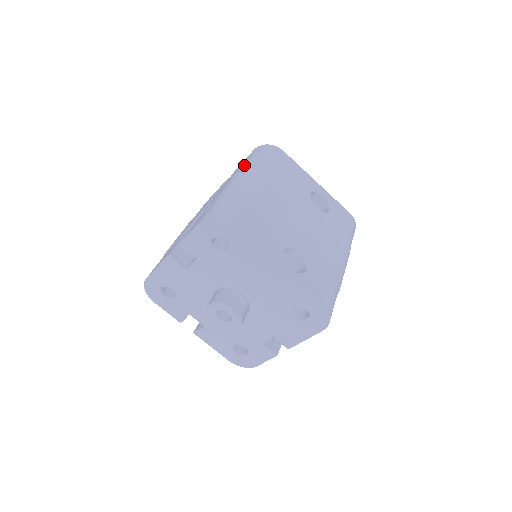
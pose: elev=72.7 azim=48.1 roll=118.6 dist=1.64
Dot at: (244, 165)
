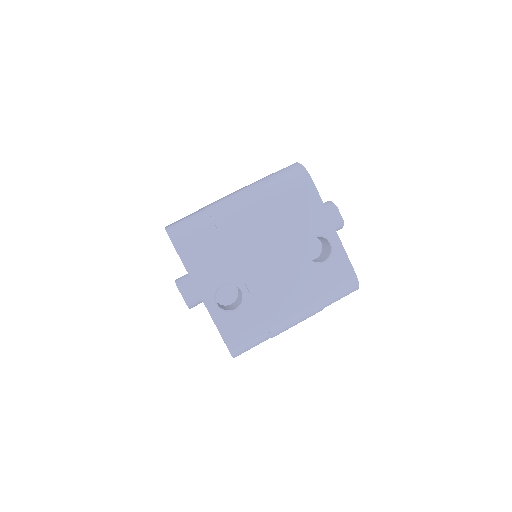
Dot at: (256, 183)
